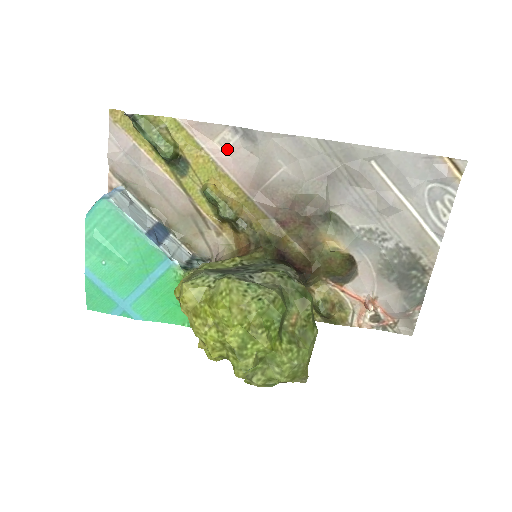
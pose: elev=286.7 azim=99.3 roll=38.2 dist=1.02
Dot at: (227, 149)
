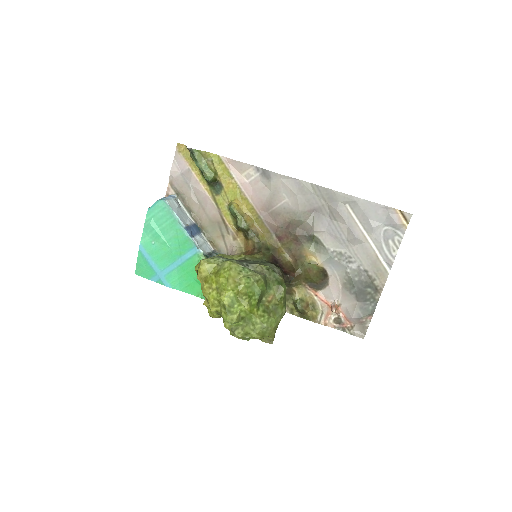
Dot at: (250, 181)
